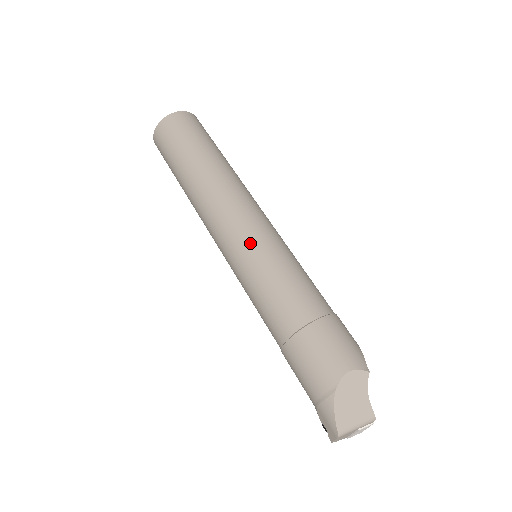
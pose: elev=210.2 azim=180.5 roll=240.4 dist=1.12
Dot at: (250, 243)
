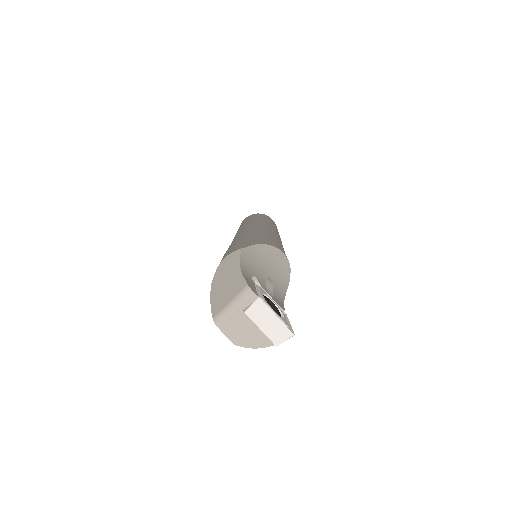
Dot at: occluded
